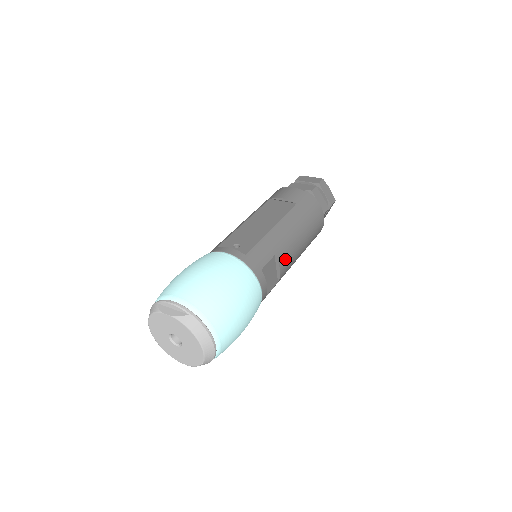
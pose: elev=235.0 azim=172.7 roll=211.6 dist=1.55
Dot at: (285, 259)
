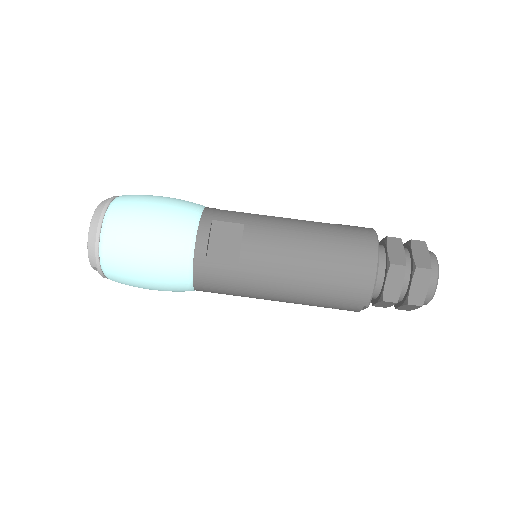
Dot at: (258, 240)
